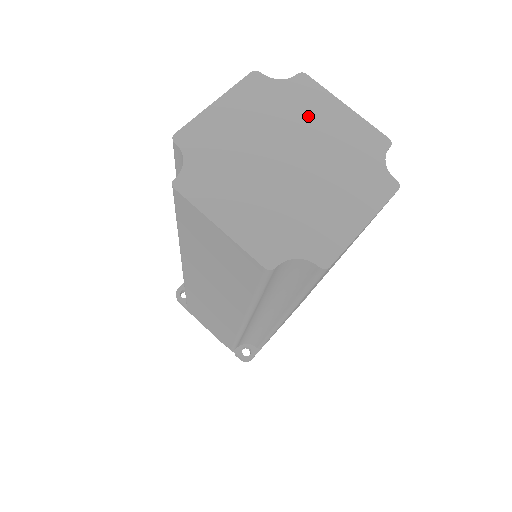
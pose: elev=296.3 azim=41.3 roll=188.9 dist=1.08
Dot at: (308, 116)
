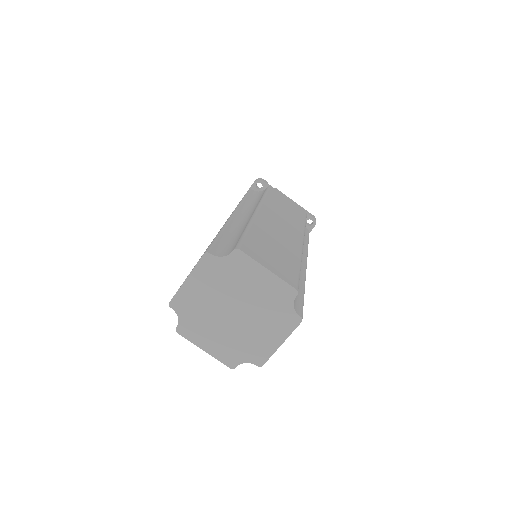
Dot at: (243, 281)
